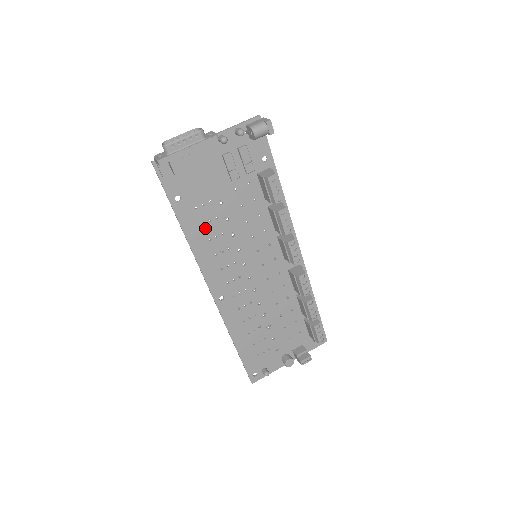
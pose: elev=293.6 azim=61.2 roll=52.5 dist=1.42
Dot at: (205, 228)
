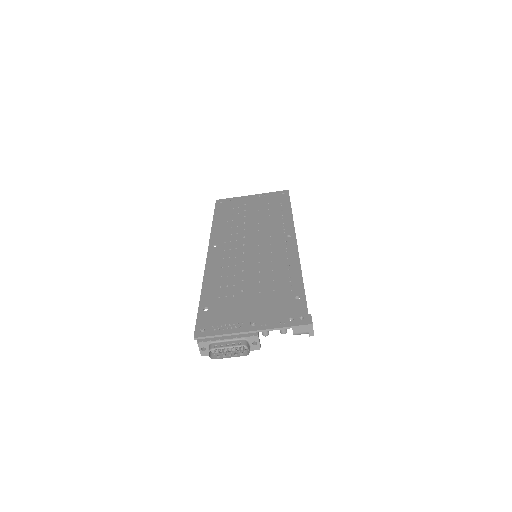
Dot at: (221, 286)
